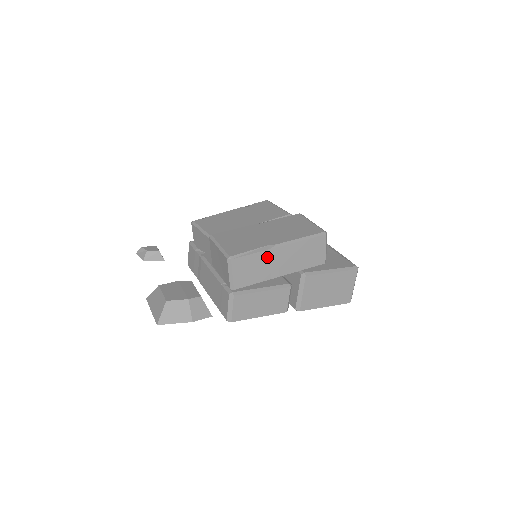
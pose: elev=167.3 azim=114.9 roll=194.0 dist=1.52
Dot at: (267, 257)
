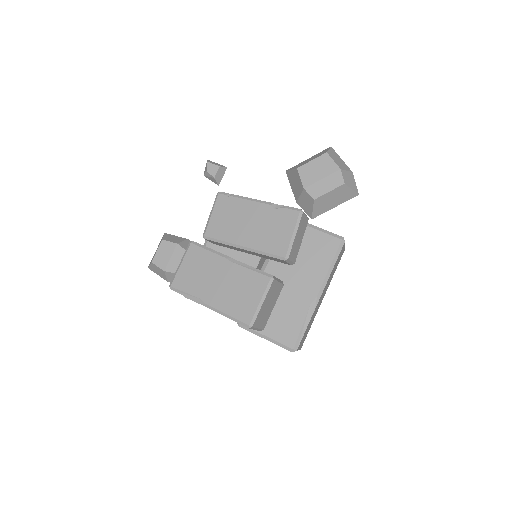
Dot at: occluded
